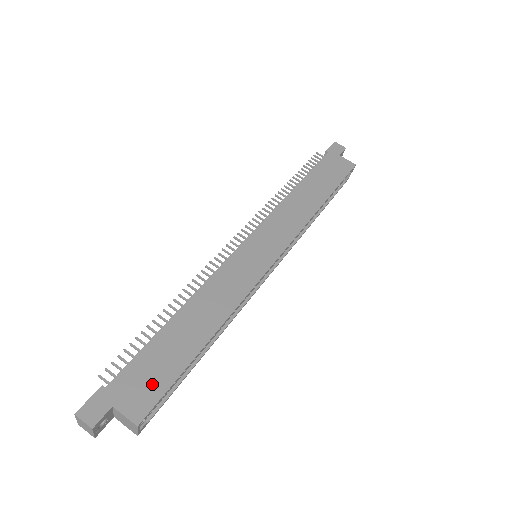
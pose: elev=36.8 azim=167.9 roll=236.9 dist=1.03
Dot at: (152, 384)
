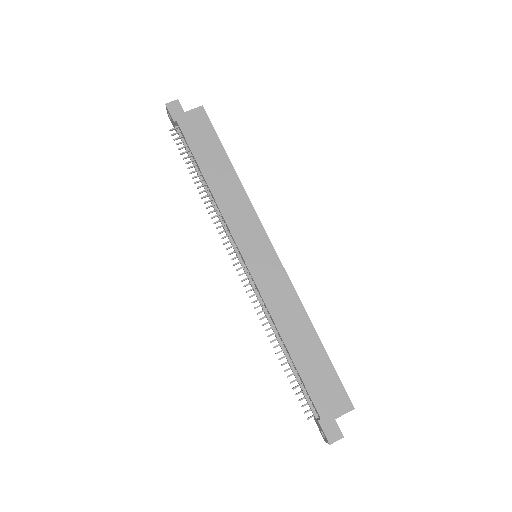
Dot at: (331, 388)
